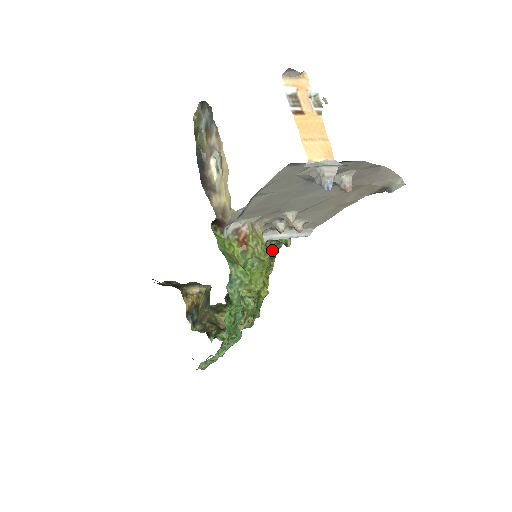
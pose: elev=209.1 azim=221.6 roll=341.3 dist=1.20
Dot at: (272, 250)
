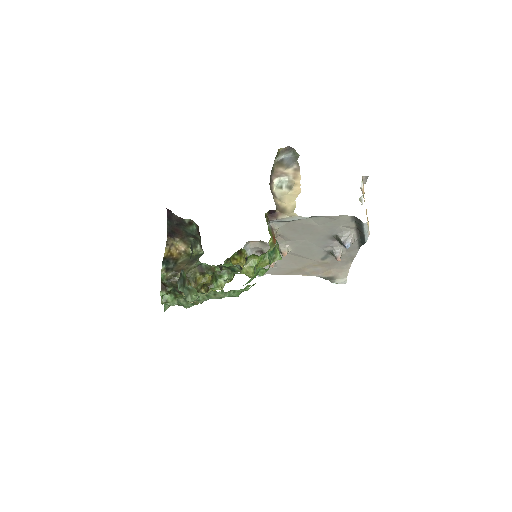
Dot at: occluded
